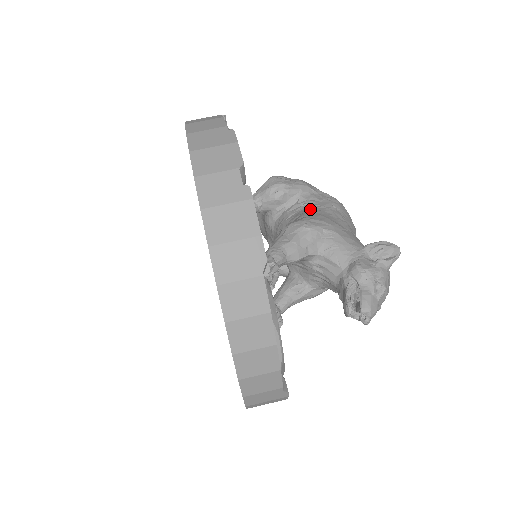
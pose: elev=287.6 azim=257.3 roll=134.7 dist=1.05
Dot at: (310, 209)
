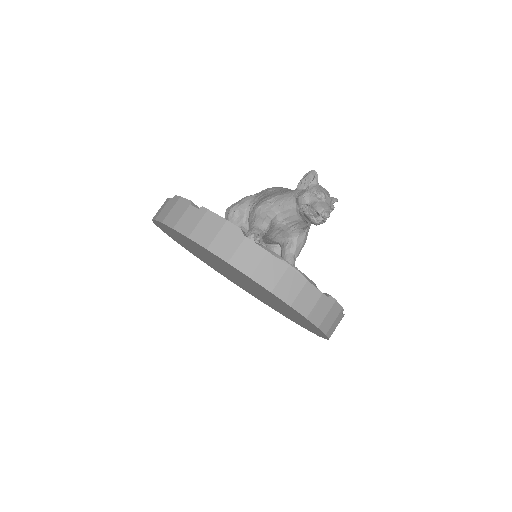
Dot at: occluded
